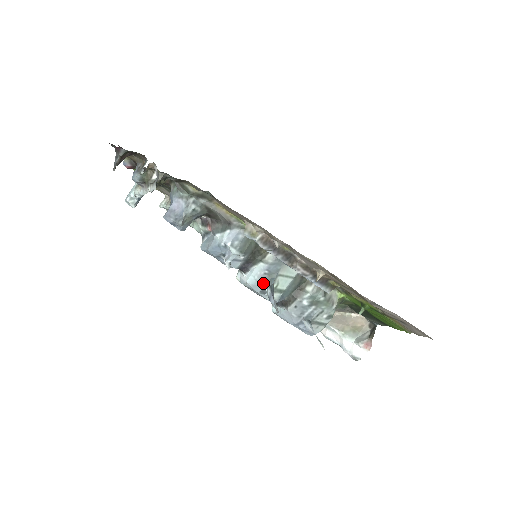
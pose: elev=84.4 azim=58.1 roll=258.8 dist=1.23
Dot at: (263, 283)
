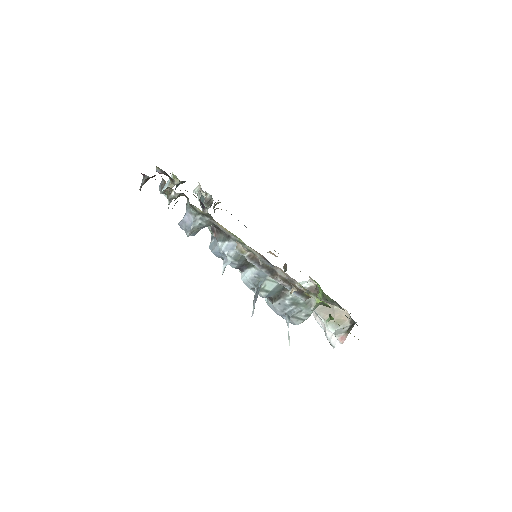
Dot at: (253, 283)
